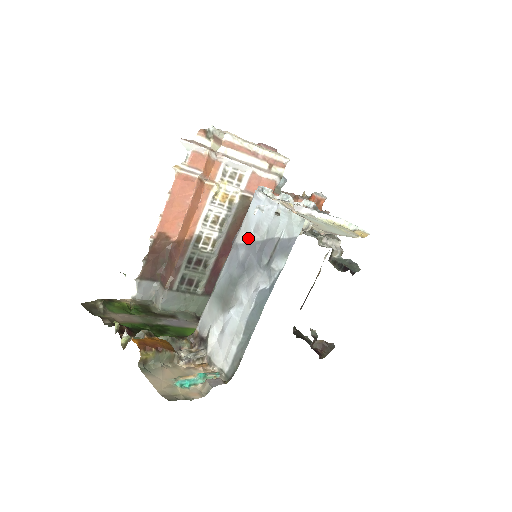
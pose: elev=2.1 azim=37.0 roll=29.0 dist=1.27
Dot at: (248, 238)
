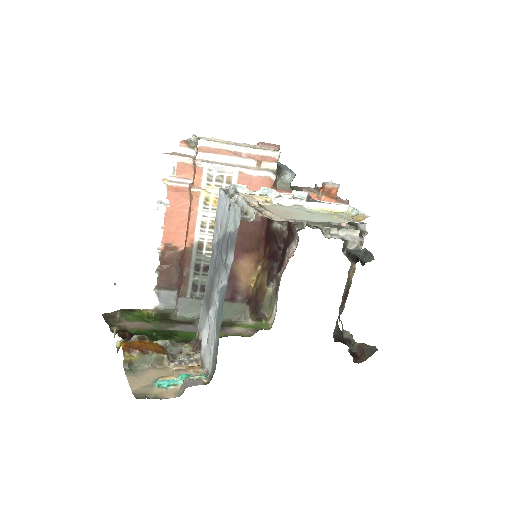
Dot at: (217, 237)
